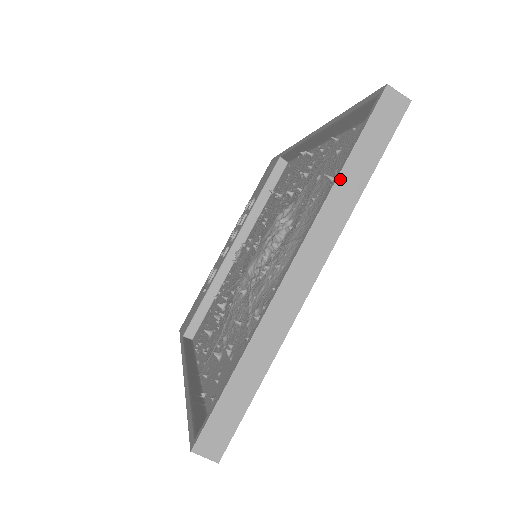
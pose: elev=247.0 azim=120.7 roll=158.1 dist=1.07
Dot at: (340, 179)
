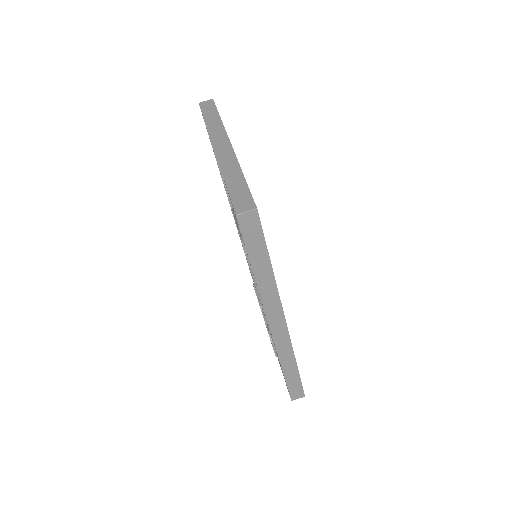
Dot at: (207, 124)
